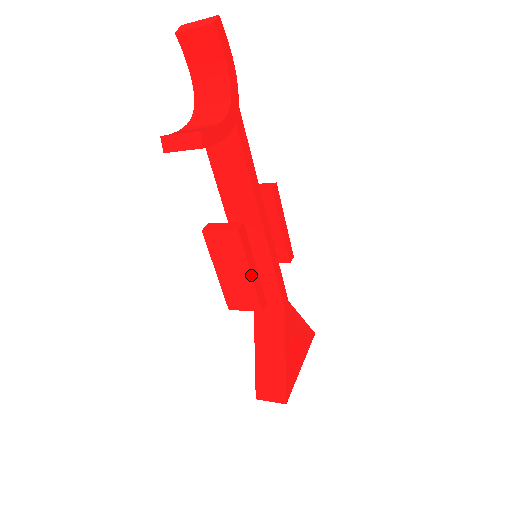
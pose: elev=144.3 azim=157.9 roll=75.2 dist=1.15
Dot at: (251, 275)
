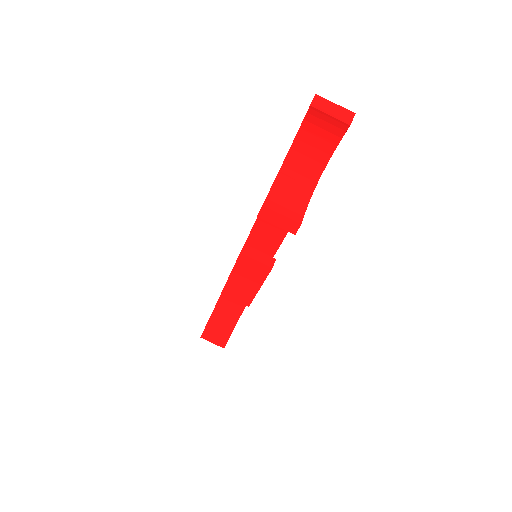
Dot at: occluded
